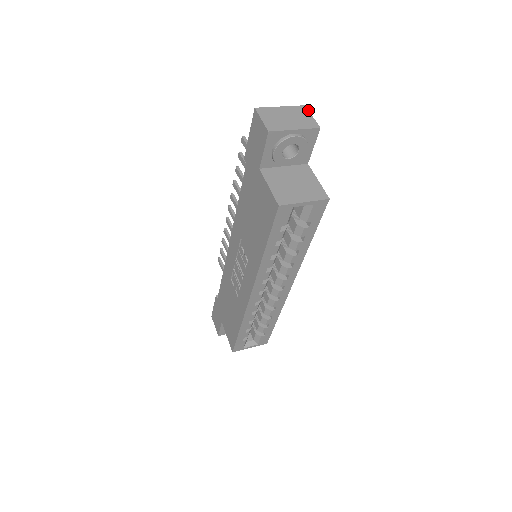
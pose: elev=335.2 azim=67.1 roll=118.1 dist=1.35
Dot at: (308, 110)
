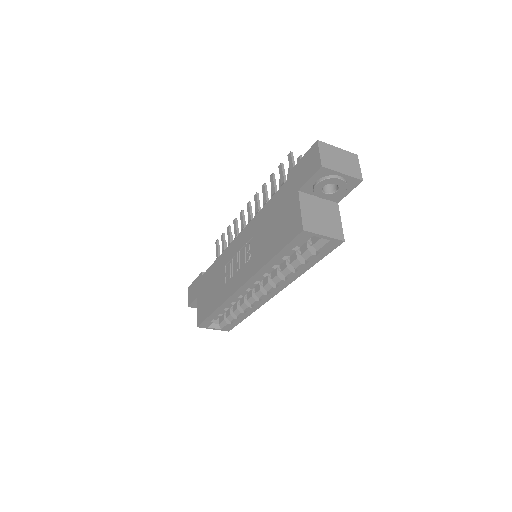
Dot at: occluded
